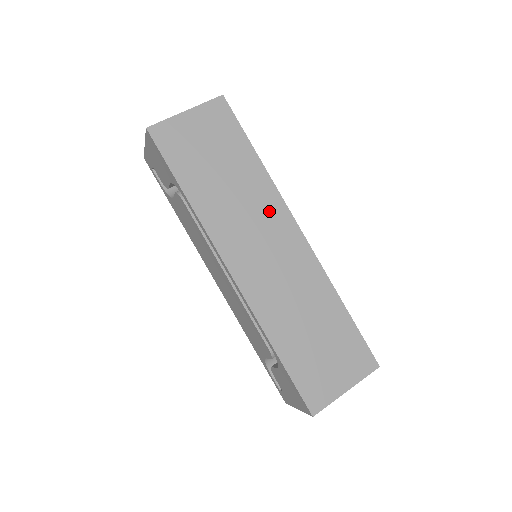
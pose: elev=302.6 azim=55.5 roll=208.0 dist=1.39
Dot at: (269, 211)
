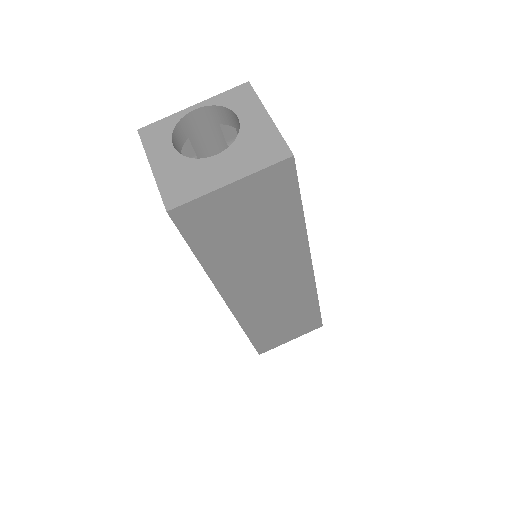
Dot at: (289, 261)
